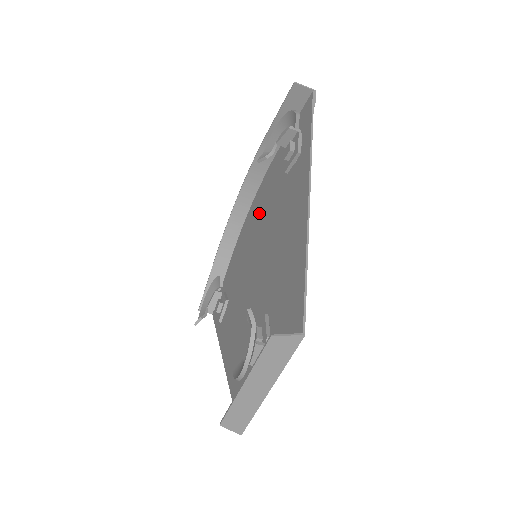
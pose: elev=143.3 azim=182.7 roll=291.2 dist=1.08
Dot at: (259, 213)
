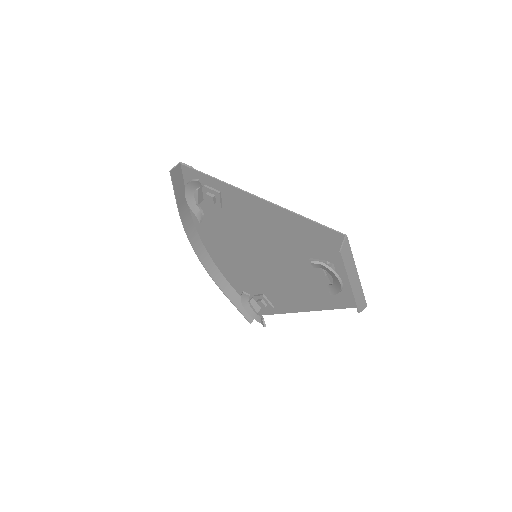
Dot at: (223, 243)
